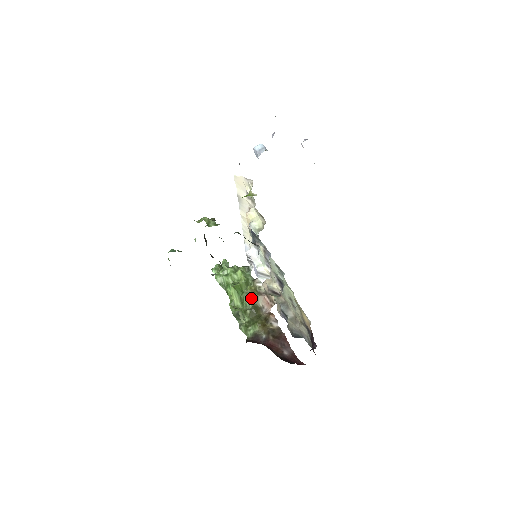
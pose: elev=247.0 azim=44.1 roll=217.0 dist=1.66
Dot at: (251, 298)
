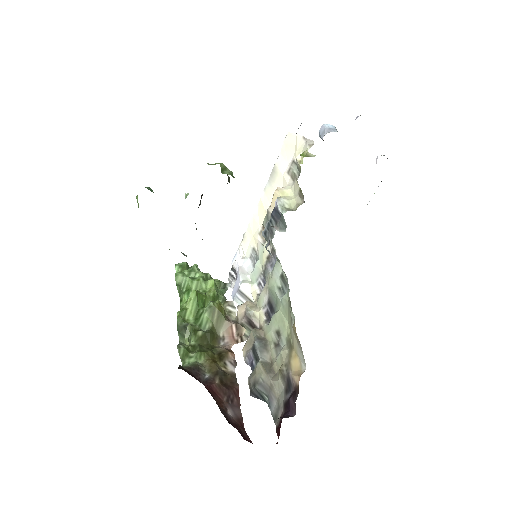
Dot at: (213, 317)
